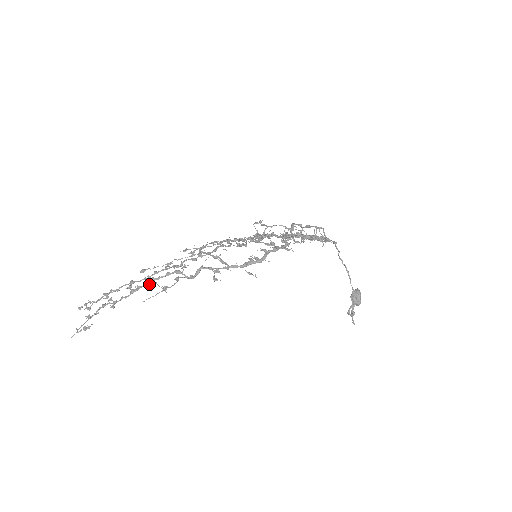
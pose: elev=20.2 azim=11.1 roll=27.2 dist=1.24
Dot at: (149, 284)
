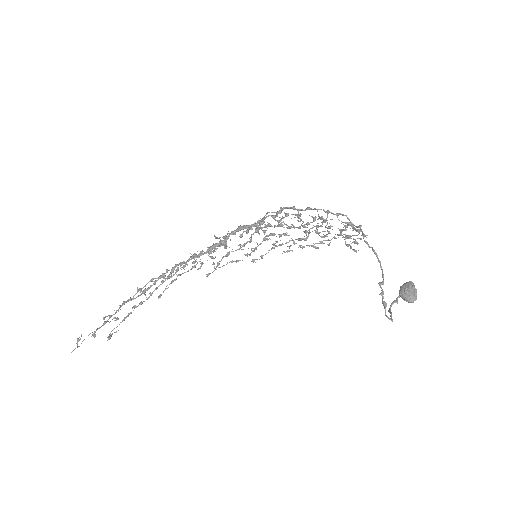
Dot at: (139, 295)
